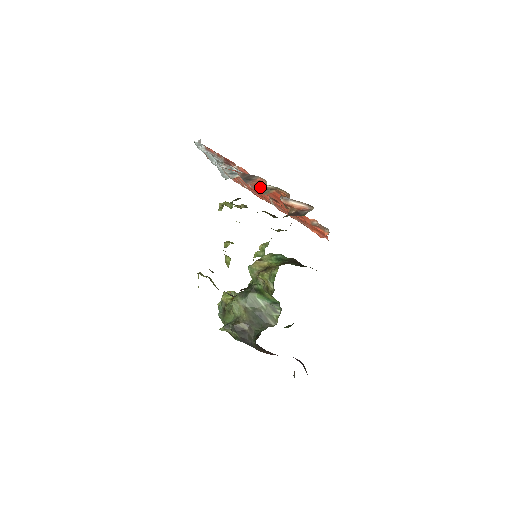
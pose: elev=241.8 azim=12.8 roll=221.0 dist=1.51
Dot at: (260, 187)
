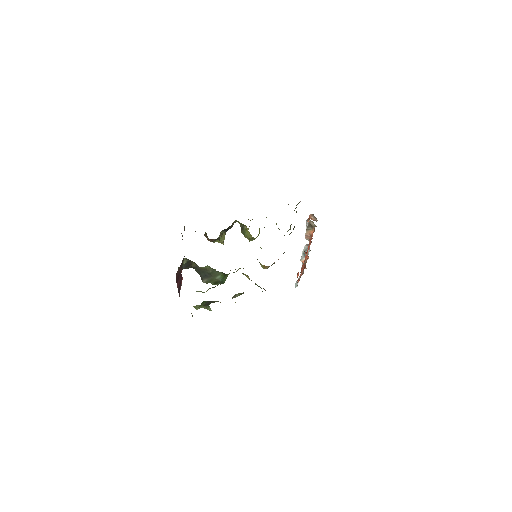
Dot at: (309, 222)
